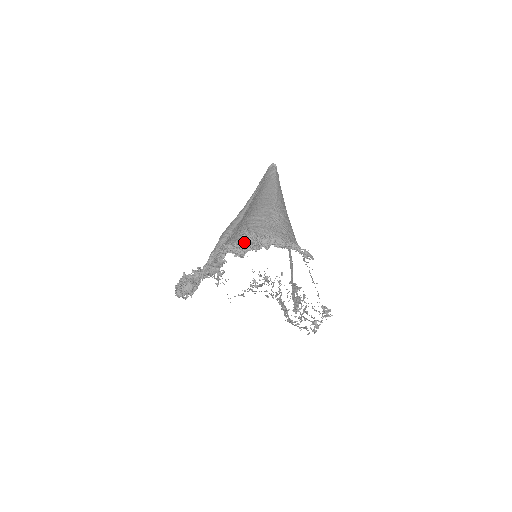
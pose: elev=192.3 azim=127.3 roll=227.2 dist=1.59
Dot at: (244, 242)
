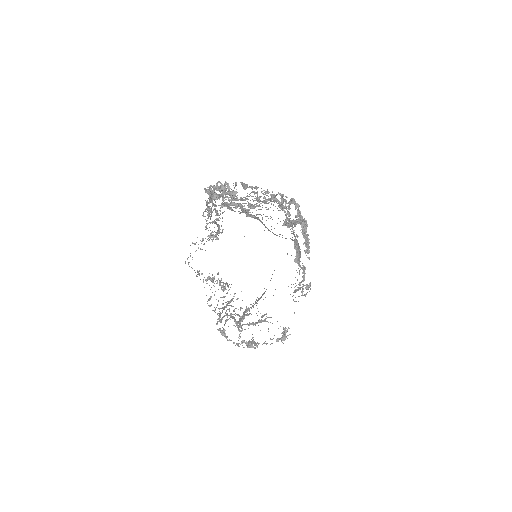
Dot at: occluded
